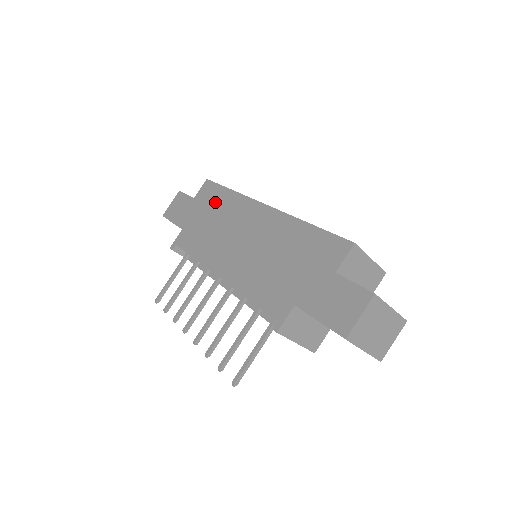
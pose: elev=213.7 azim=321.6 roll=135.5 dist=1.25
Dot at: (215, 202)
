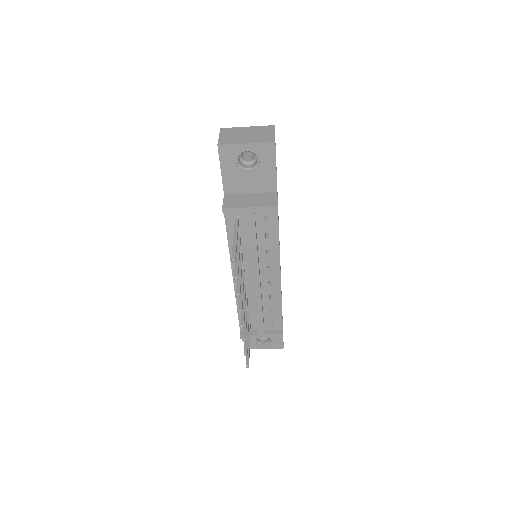
Dot at: occluded
